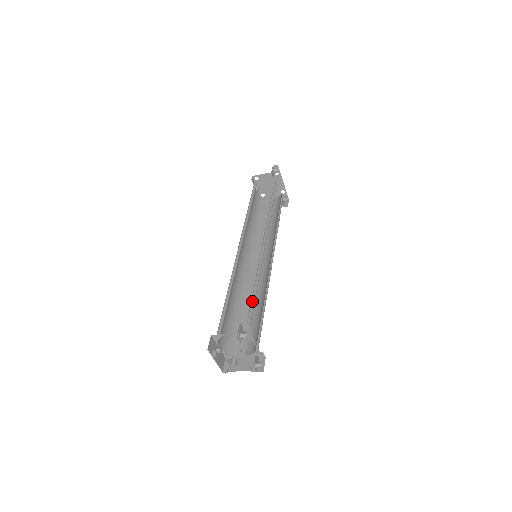
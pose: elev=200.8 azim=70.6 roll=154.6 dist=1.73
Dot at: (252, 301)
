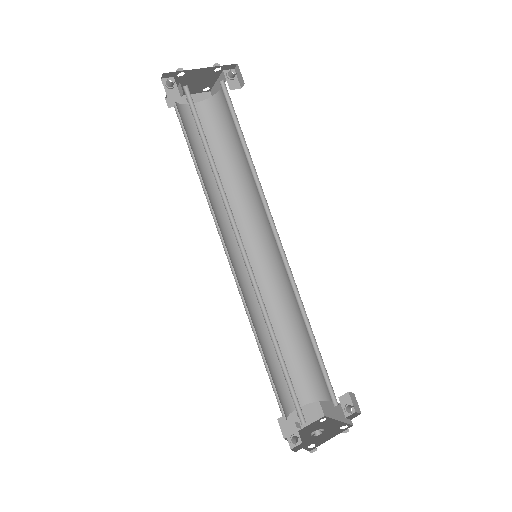
Dot at: (284, 366)
